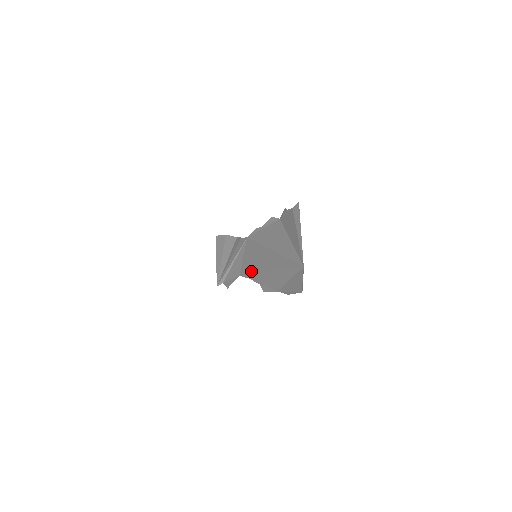
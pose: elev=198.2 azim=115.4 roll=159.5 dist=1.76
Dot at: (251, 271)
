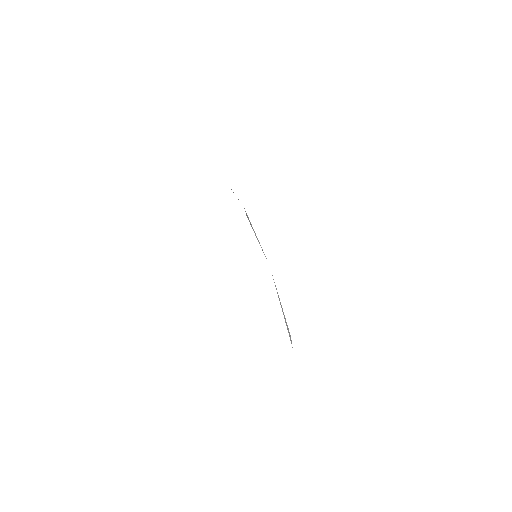
Dot at: occluded
